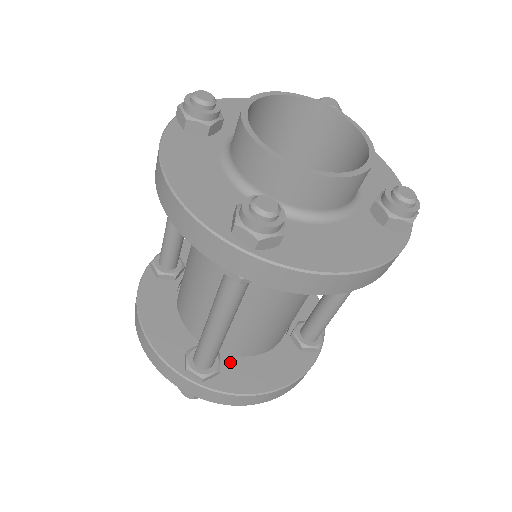
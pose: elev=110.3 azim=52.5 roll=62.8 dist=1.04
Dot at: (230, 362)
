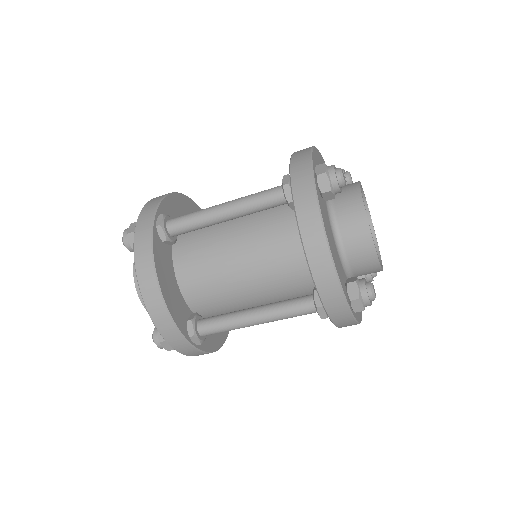
Dot at: occluded
